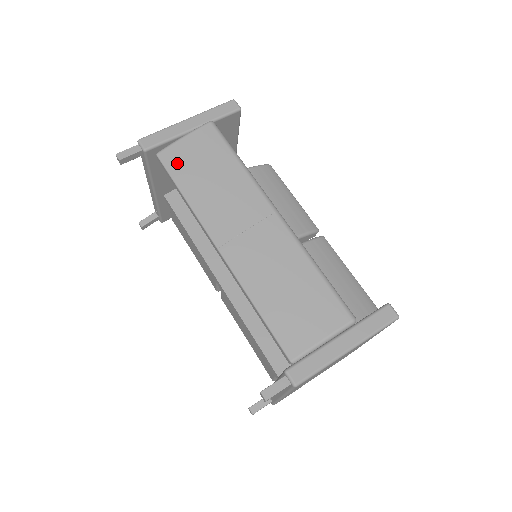
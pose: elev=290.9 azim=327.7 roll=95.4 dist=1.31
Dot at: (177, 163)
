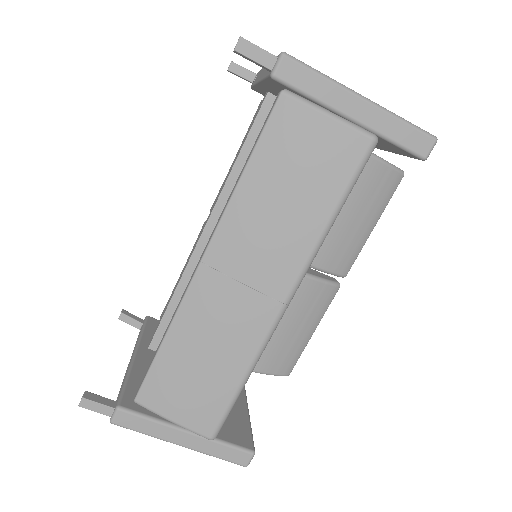
Dot at: (283, 134)
